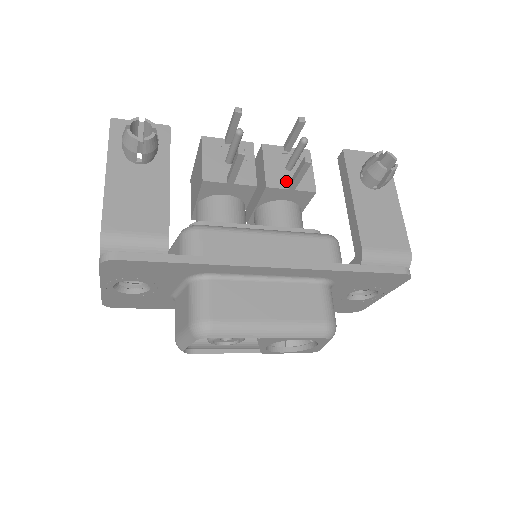
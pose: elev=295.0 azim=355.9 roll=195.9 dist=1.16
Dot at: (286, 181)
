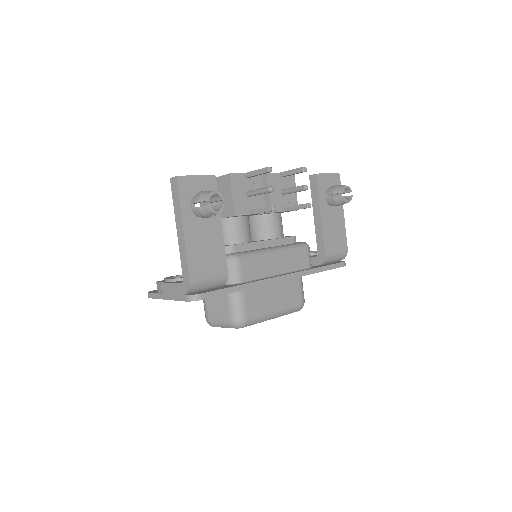
Dot at: (282, 204)
